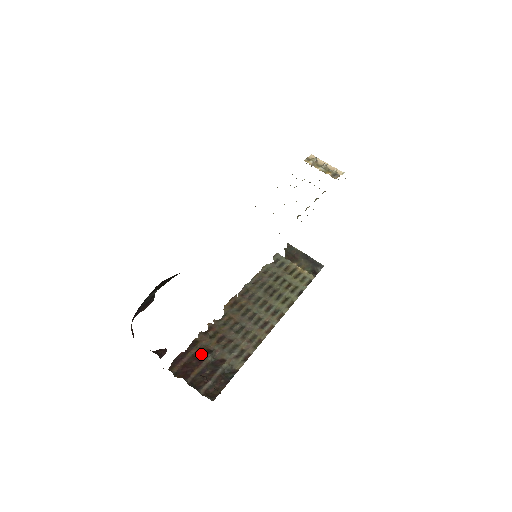
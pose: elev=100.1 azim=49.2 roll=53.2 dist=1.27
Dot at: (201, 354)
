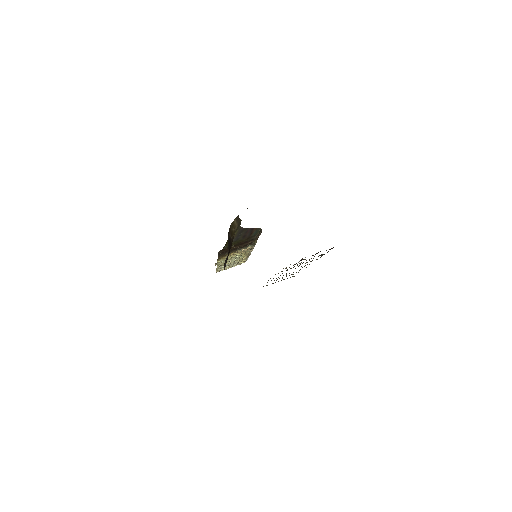
Dot at: occluded
